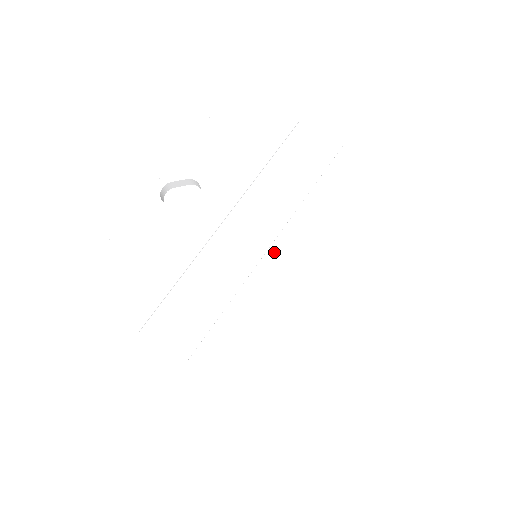
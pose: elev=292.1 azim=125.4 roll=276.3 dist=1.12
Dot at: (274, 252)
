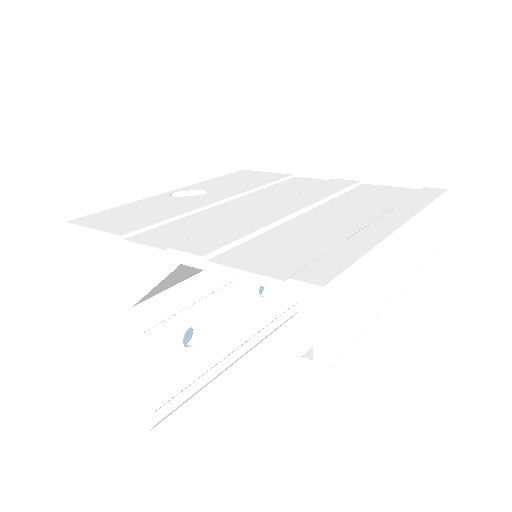
Dot at: (275, 205)
